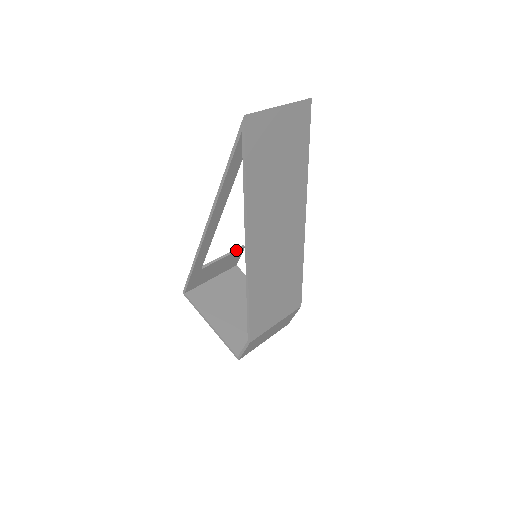
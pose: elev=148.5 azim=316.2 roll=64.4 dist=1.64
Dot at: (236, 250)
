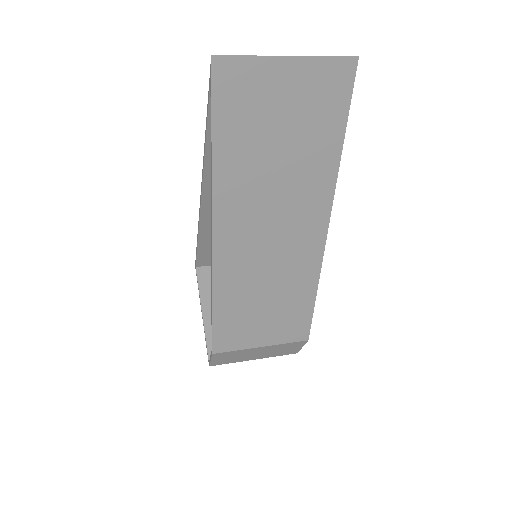
Dot at: occluded
